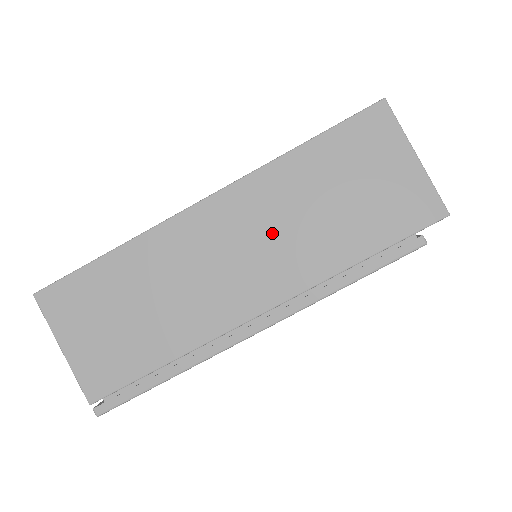
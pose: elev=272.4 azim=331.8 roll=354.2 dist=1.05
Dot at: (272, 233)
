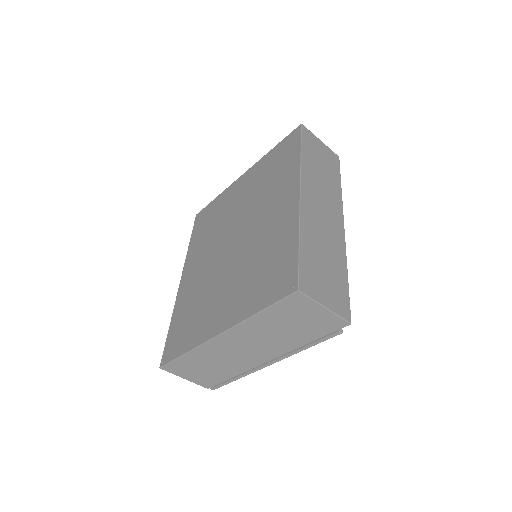
Dot at: (260, 340)
